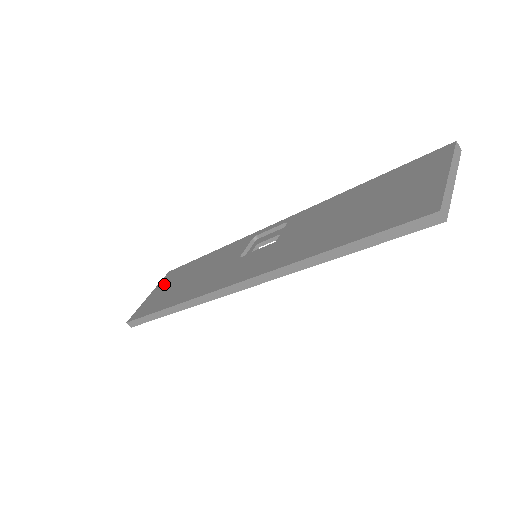
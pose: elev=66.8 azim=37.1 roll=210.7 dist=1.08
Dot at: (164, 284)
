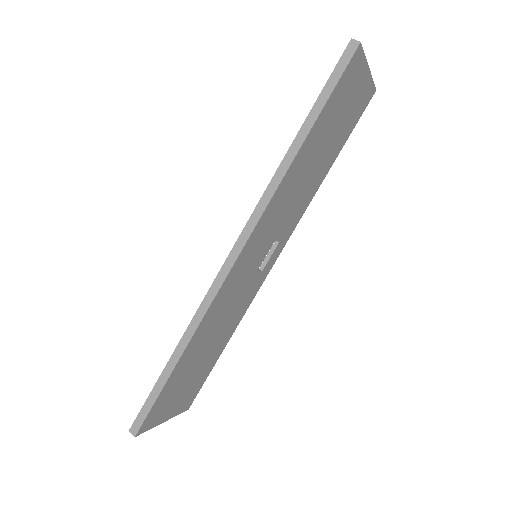
Dot at: occluded
